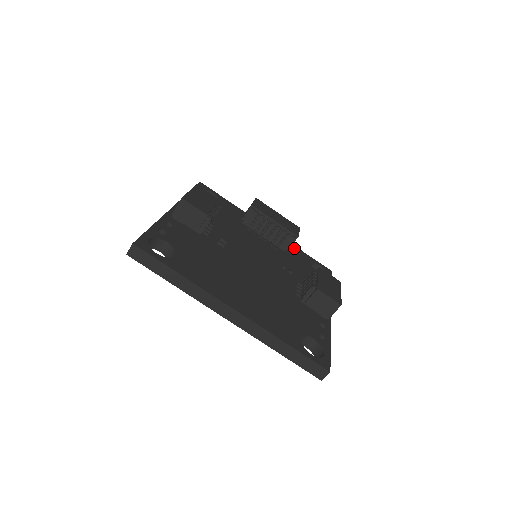
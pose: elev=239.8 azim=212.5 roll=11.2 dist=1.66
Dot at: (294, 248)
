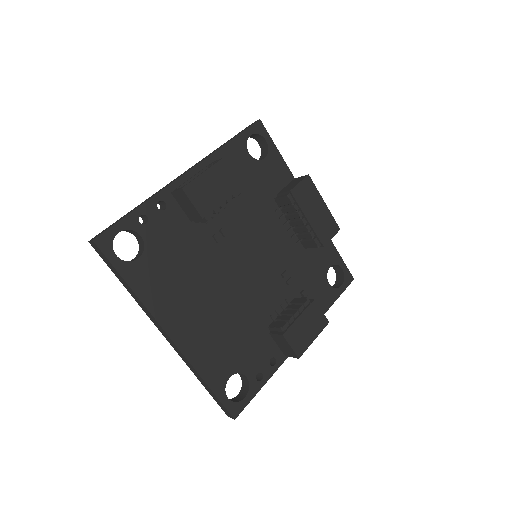
Dot at: occluded
